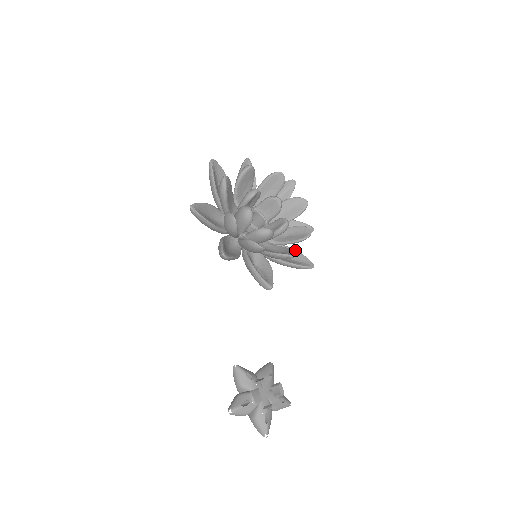
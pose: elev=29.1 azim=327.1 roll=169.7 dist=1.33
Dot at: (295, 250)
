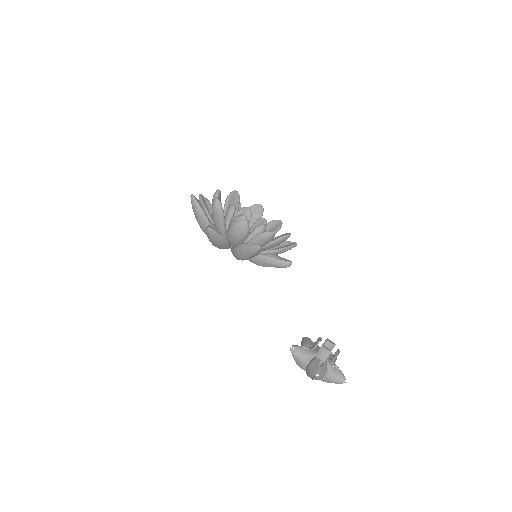
Dot at: occluded
